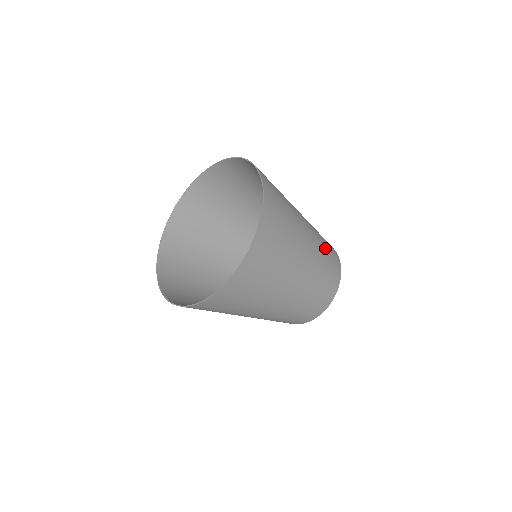
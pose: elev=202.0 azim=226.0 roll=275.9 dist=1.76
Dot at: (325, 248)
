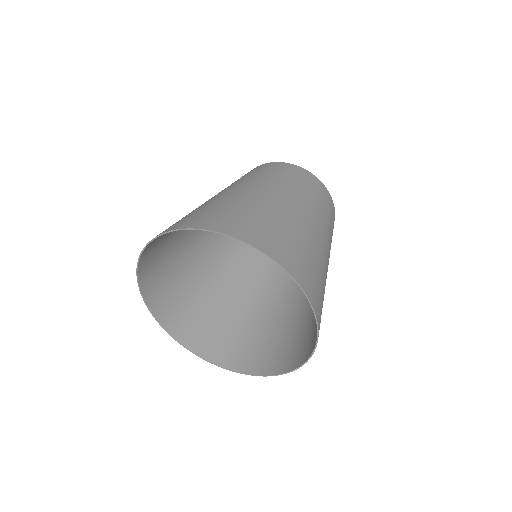
Dot at: (331, 227)
